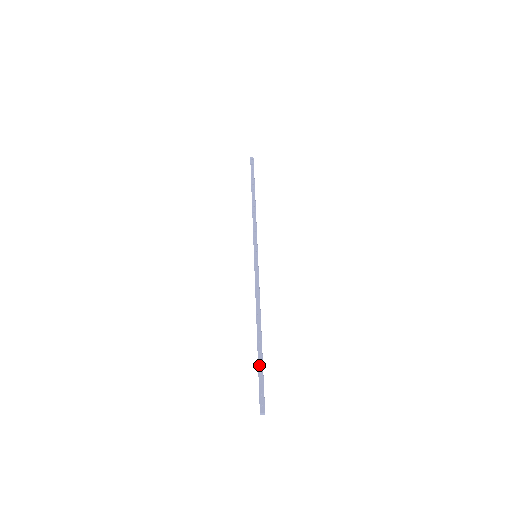
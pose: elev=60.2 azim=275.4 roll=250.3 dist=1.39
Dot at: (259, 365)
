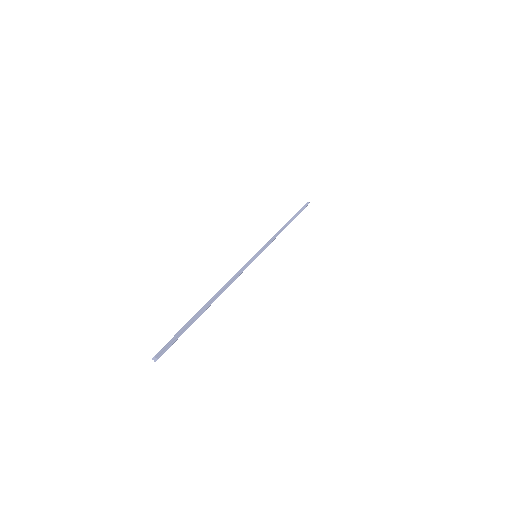
Dot at: (185, 324)
